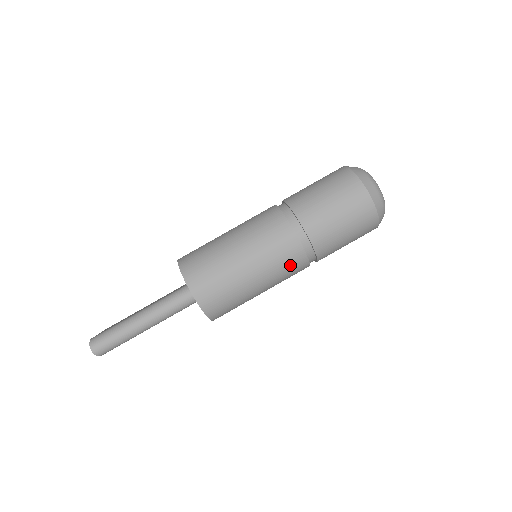
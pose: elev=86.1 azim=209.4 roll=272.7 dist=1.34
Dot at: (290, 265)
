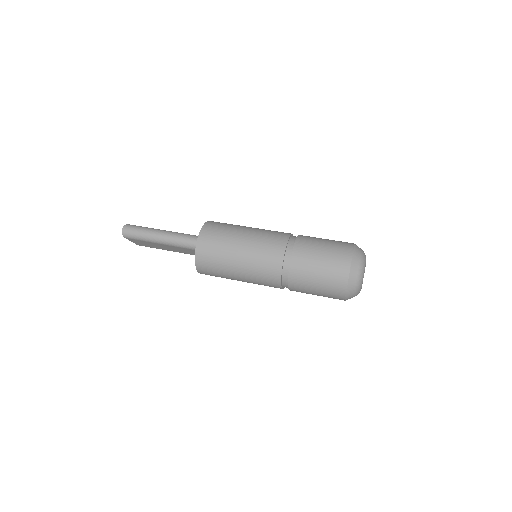
Dot at: (267, 269)
